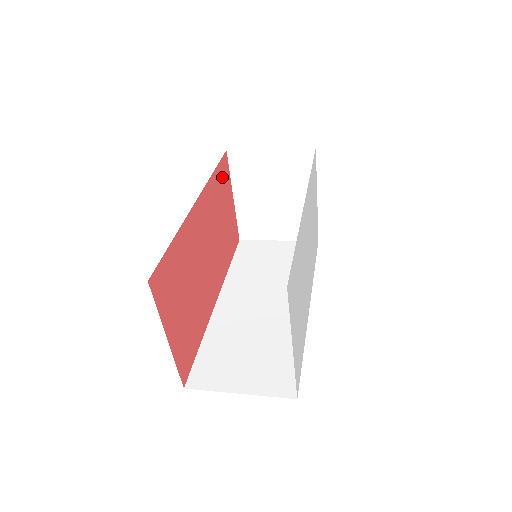
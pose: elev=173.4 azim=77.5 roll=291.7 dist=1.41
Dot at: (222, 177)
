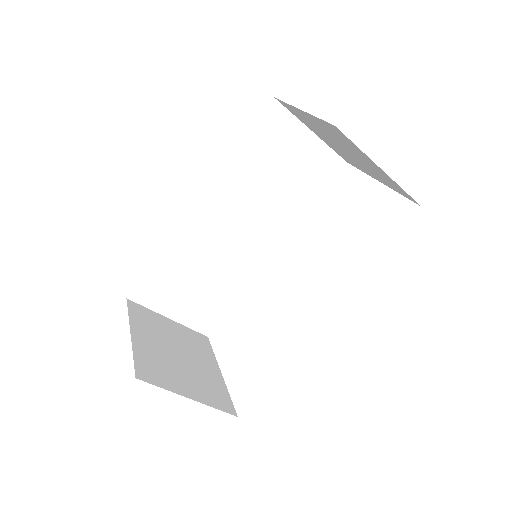
Dot at: occluded
